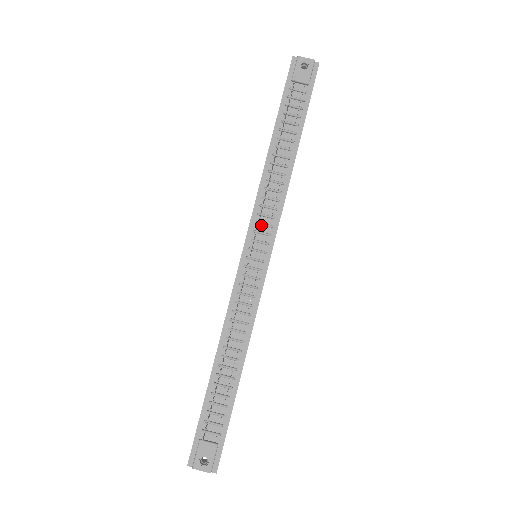
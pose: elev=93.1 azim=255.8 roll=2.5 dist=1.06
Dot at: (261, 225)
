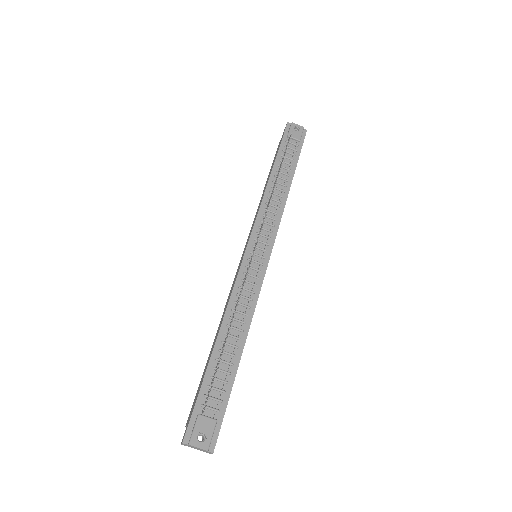
Dot at: (263, 230)
